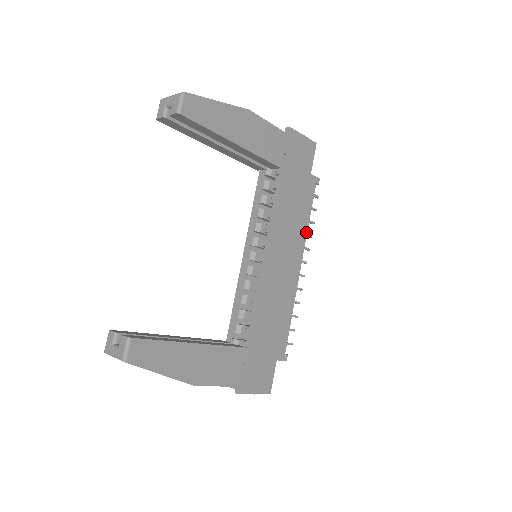
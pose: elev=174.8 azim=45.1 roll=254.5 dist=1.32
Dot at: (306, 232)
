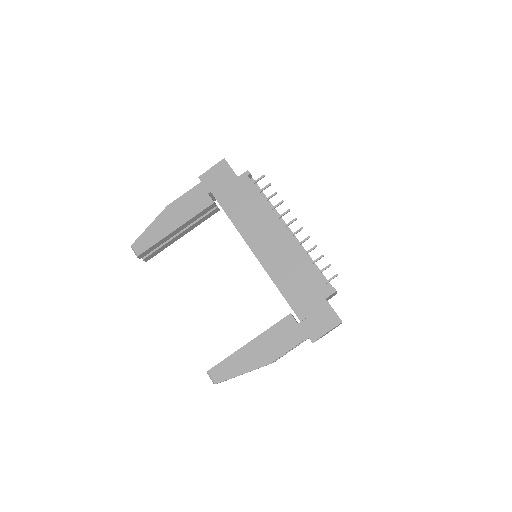
Dot at: (270, 208)
